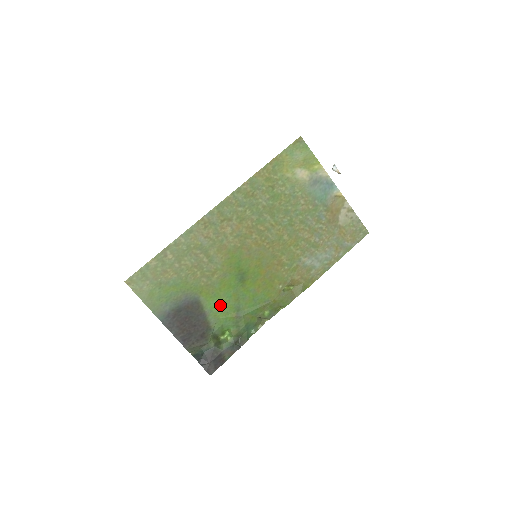
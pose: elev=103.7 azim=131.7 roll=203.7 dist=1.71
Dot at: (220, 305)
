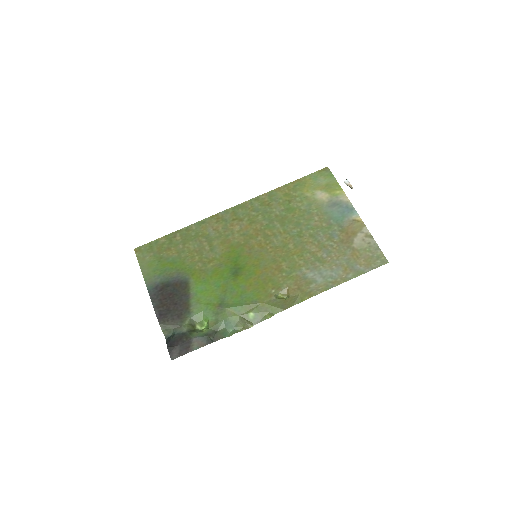
Dot at: (206, 292)
